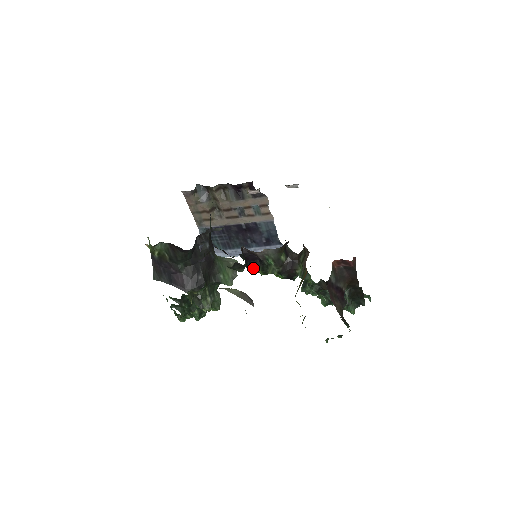
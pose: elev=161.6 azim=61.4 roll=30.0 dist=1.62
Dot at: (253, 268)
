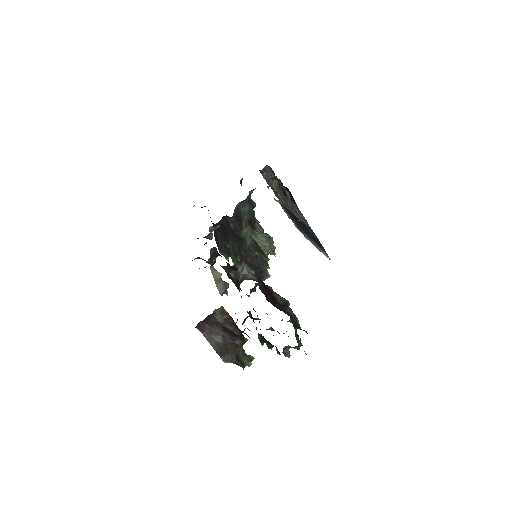
Dot at: occluded
